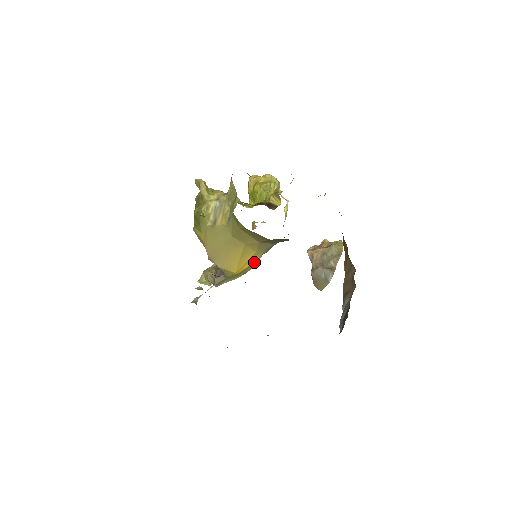
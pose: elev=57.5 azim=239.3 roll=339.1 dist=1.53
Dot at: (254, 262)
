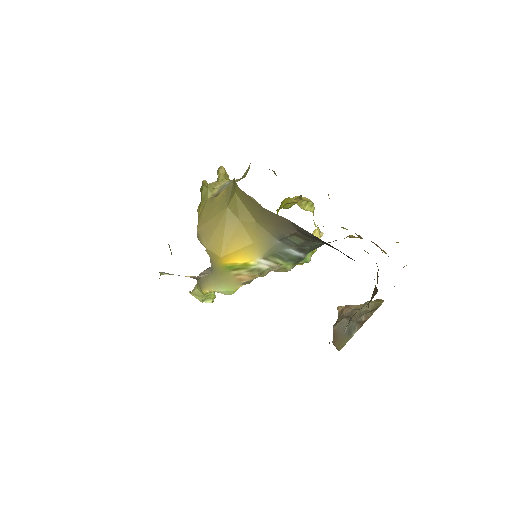
Dot at: (252, 264)
